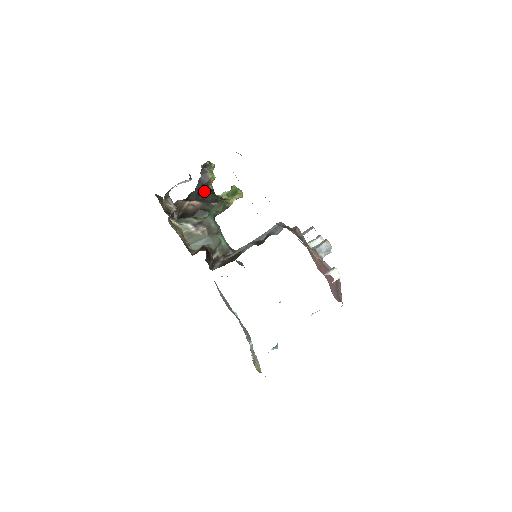
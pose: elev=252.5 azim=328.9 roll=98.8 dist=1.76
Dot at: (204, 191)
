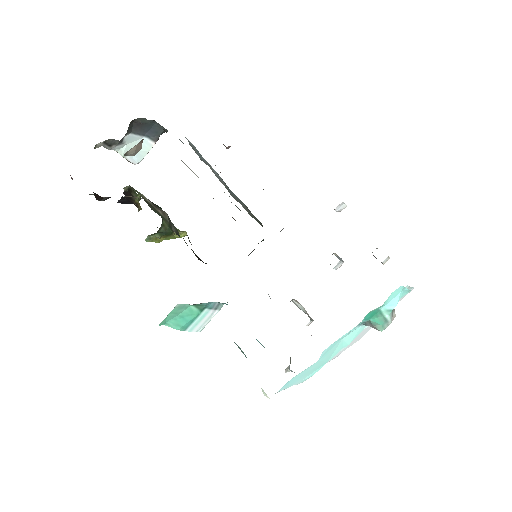
Dot at: (135, 204)
